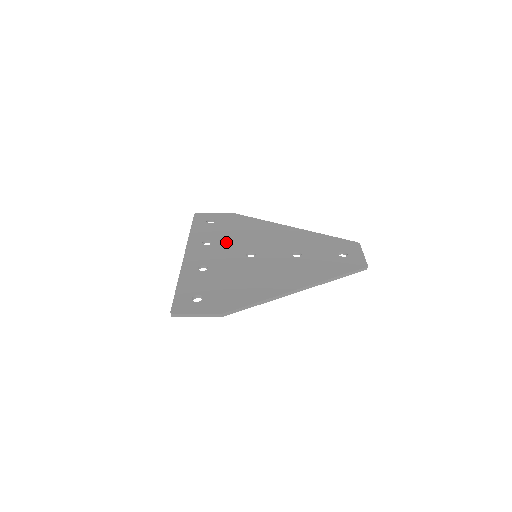
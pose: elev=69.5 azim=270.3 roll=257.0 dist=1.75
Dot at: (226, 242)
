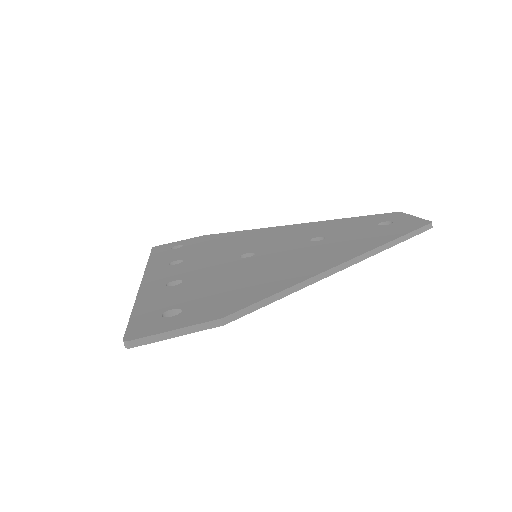
Dot at: (205, 255)
